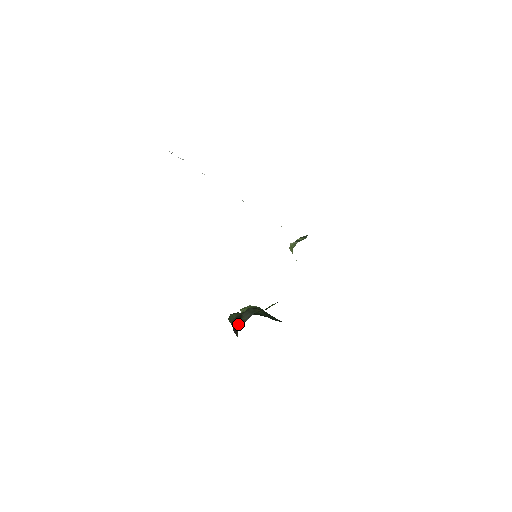
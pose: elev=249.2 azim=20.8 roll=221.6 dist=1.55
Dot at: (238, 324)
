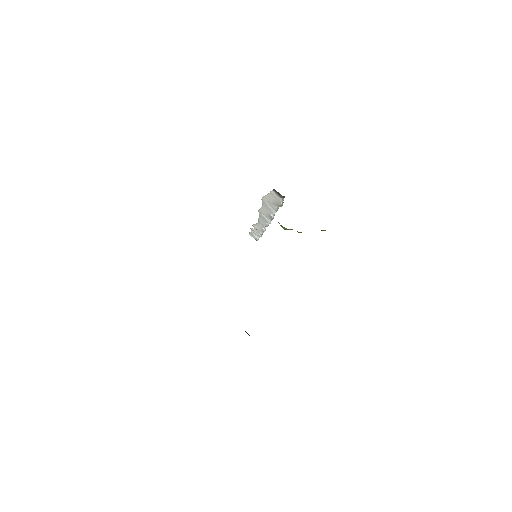
Dot at: occluded
